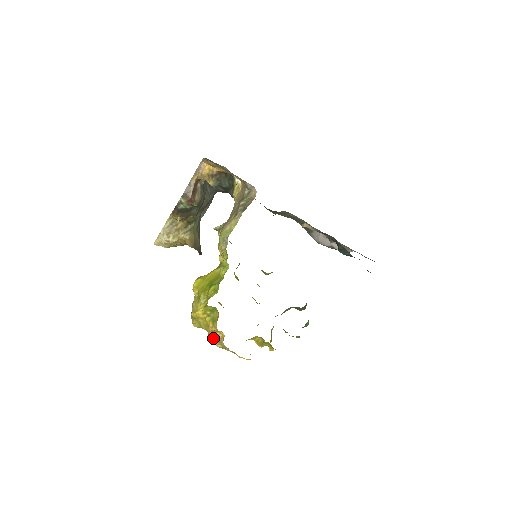
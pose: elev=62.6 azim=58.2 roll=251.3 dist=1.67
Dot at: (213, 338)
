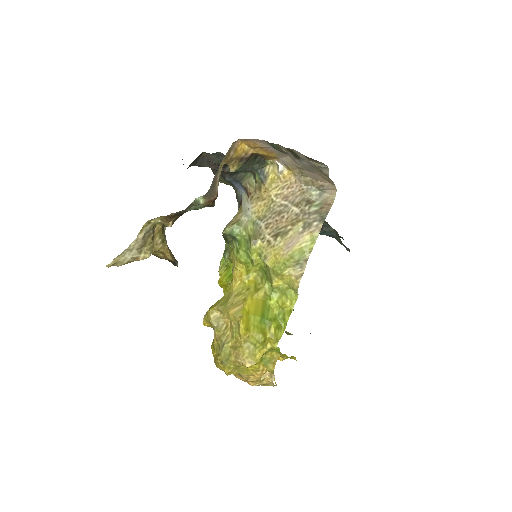
Dot at: (256, 380)
